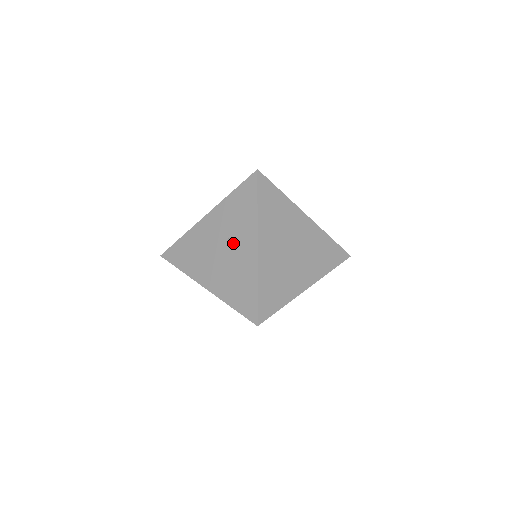
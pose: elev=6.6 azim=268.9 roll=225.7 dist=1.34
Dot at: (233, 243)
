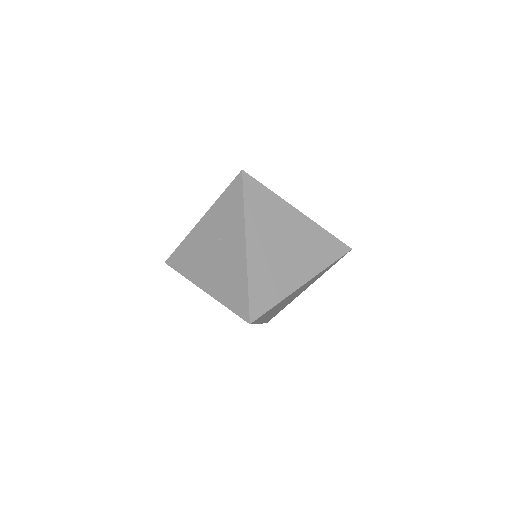
Dot at: (225, 244)
